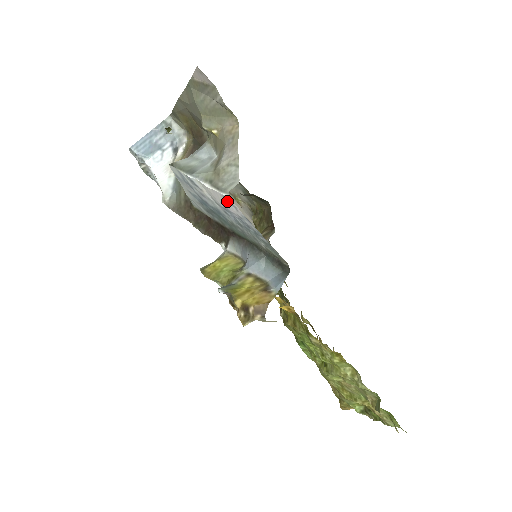
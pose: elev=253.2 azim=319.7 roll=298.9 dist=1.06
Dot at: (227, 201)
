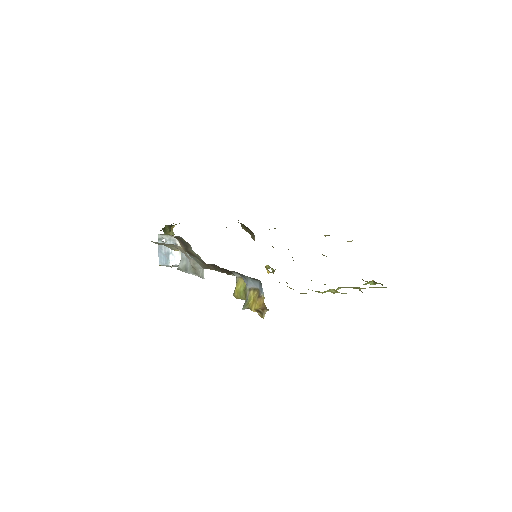
Dot at: occluded
